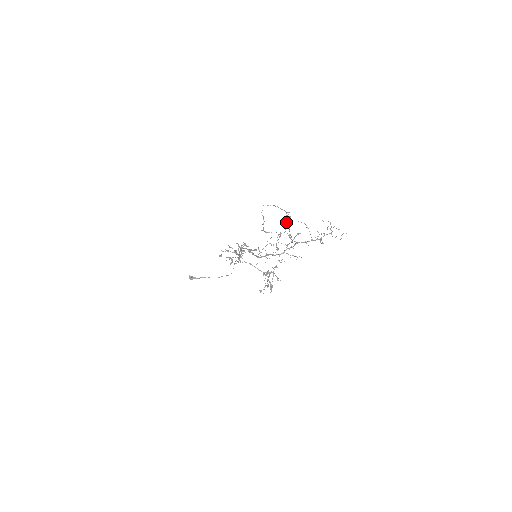
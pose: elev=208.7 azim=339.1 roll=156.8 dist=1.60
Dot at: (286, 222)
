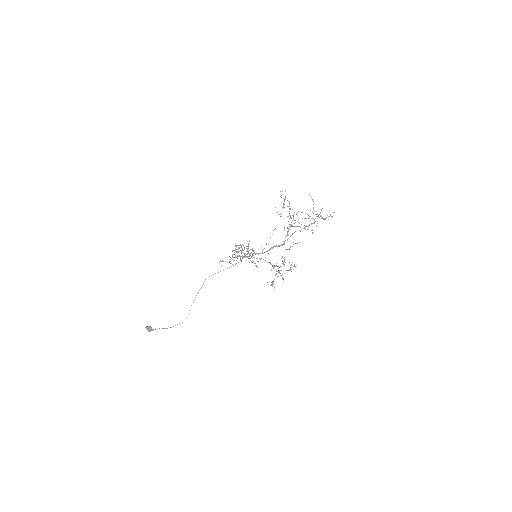
Dot at: occluded
